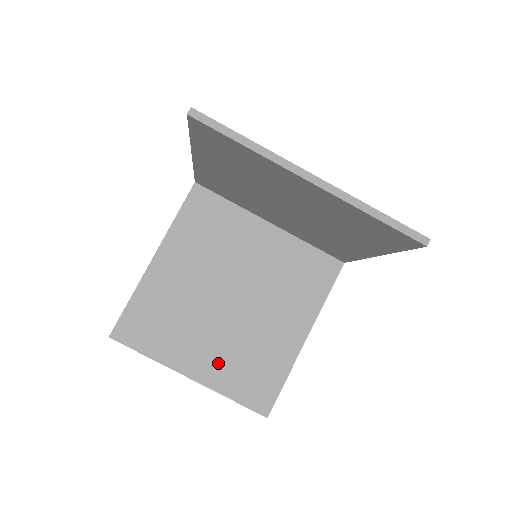
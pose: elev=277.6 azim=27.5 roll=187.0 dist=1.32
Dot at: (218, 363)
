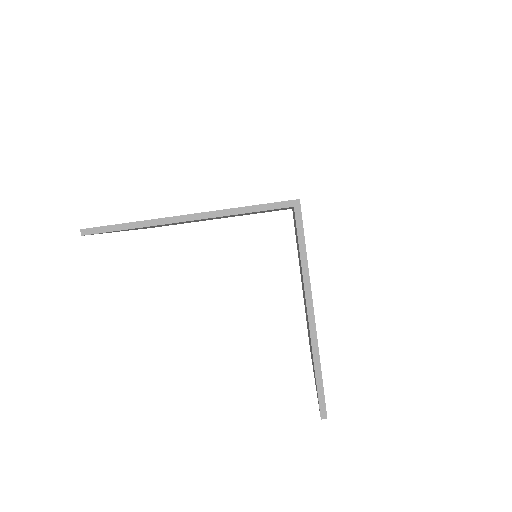
Dot at: occluded
